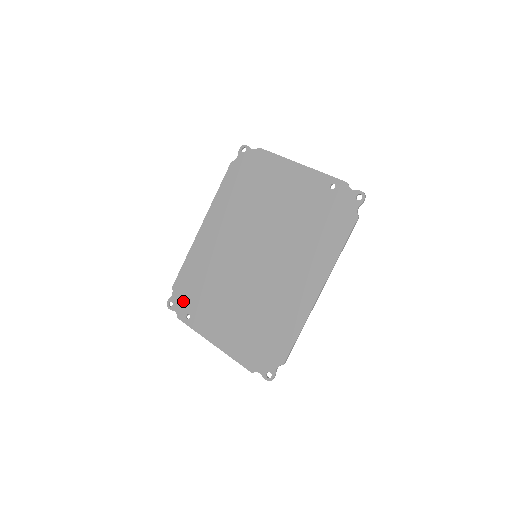
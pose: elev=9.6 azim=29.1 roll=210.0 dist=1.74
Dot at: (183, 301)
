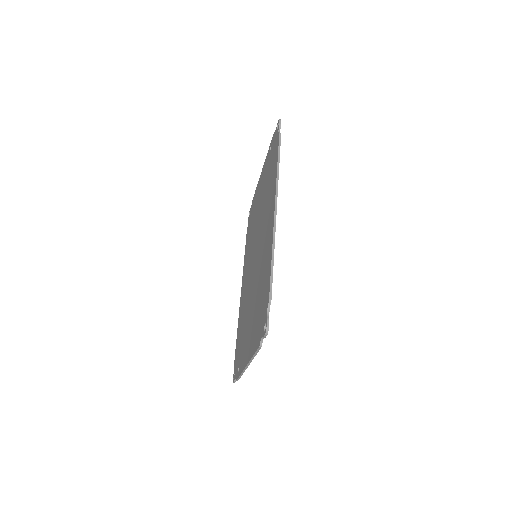
Dot at: (237, 361)
